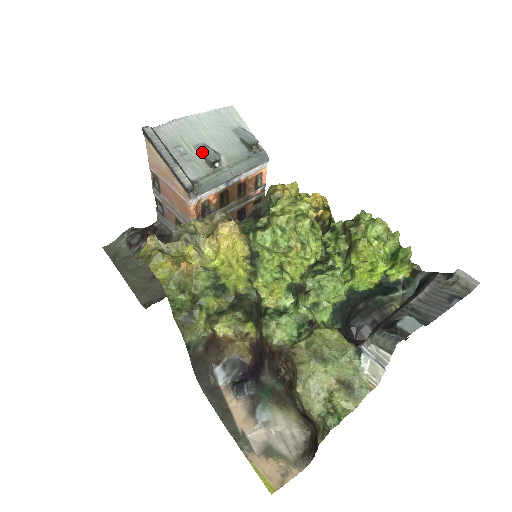
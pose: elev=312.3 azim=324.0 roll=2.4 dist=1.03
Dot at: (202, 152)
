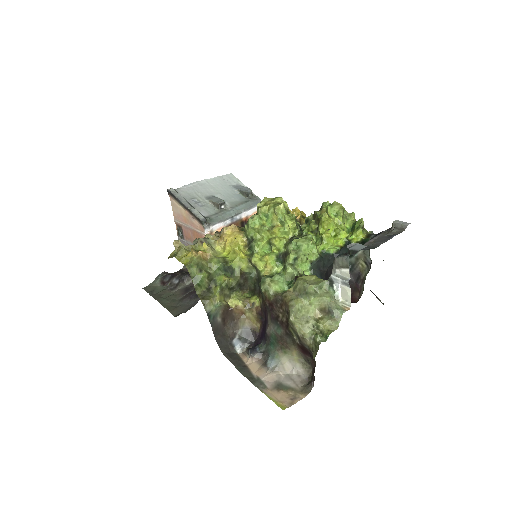
Dot at: (211, 200)
